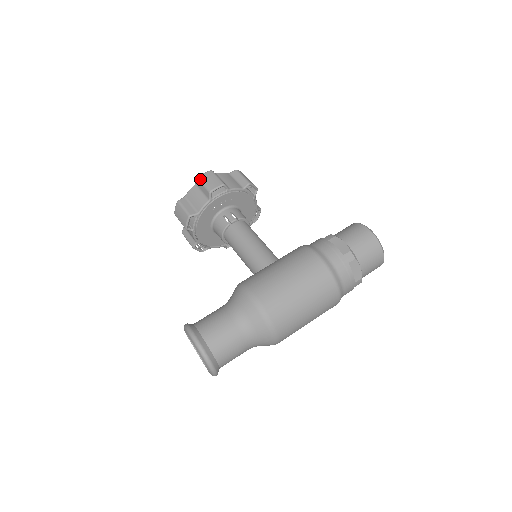
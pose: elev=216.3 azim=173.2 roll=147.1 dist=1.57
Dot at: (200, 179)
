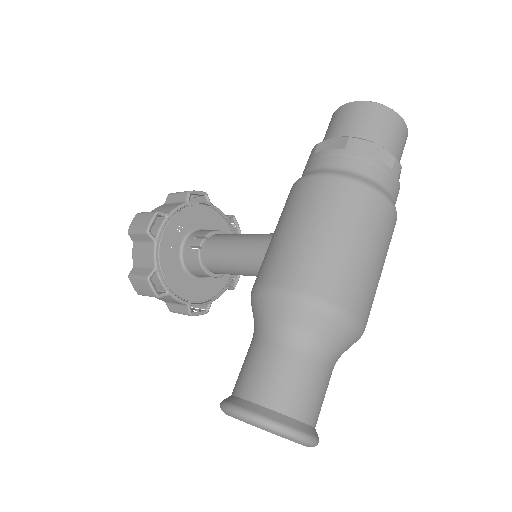
Dot at: (130, 231)
